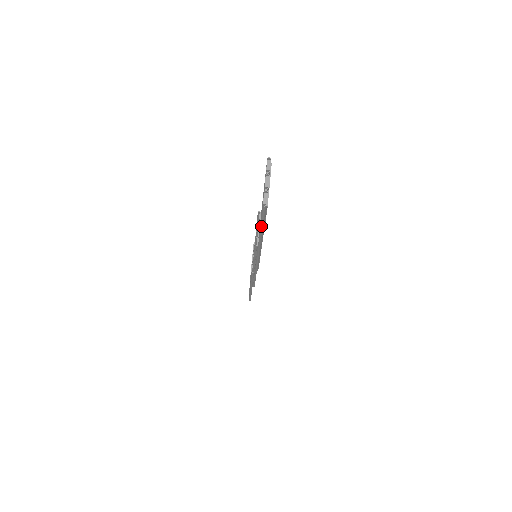
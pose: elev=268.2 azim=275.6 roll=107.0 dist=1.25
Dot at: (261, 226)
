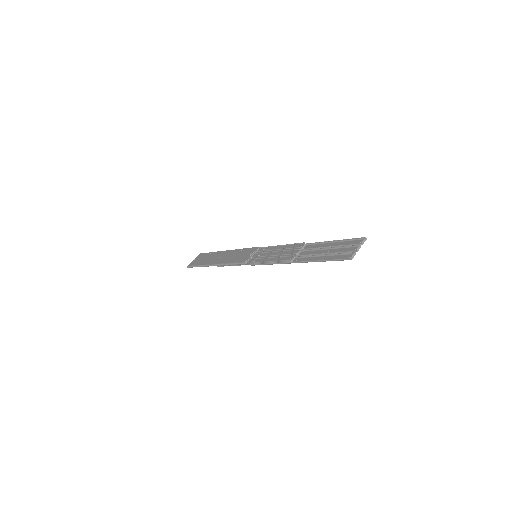
Dot at: (324, 261)
